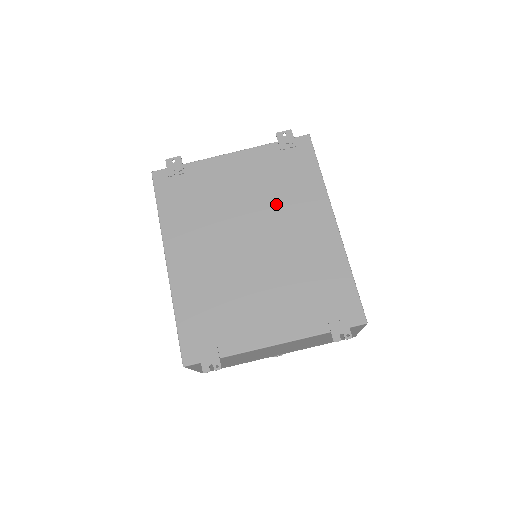
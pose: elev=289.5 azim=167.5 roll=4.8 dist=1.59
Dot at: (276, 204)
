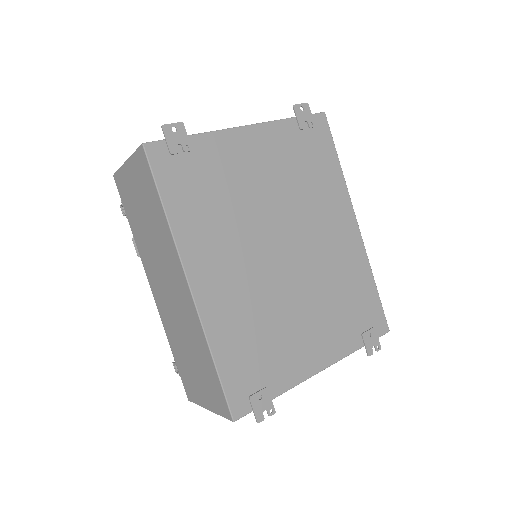
Dot at: (303, 202)
